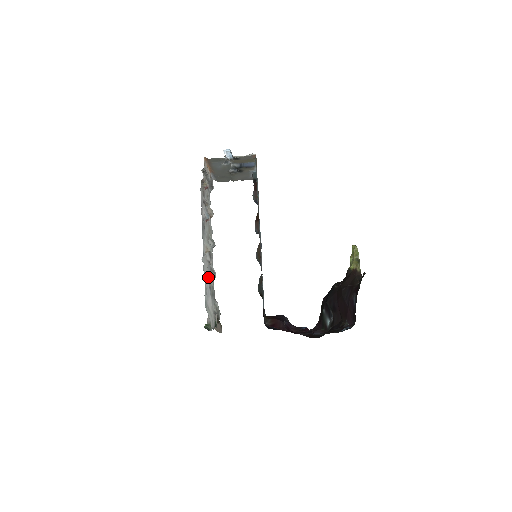
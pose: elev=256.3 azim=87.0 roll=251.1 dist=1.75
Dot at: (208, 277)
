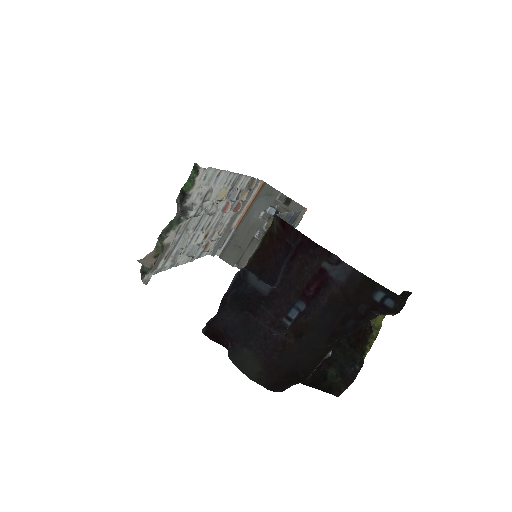
Dot at: occluded
